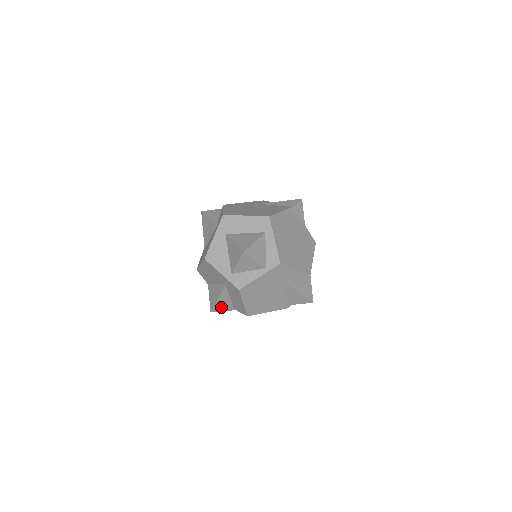
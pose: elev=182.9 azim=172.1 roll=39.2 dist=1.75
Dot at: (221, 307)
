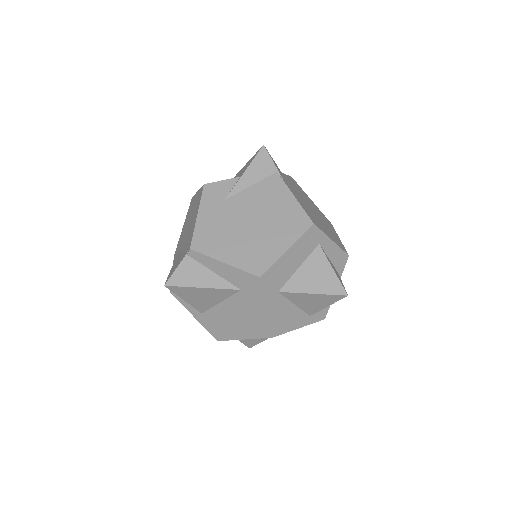
Dot at: occluded
